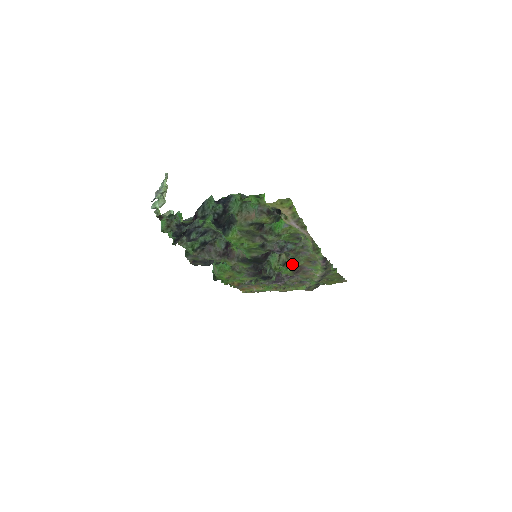
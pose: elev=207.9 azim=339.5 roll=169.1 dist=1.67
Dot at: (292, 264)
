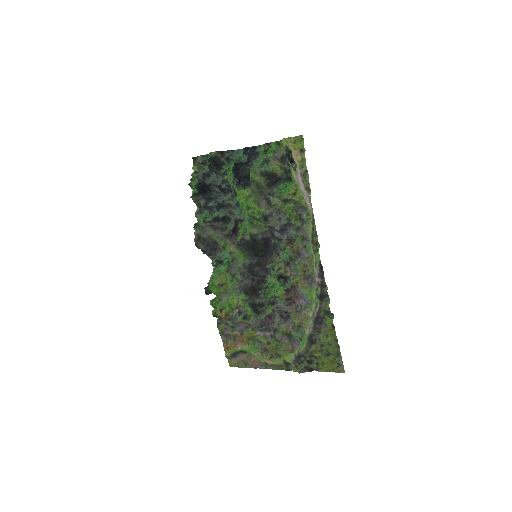
Dot at: (288, 286)
